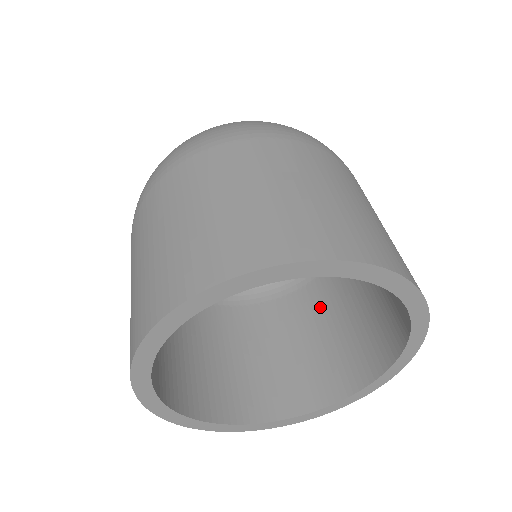
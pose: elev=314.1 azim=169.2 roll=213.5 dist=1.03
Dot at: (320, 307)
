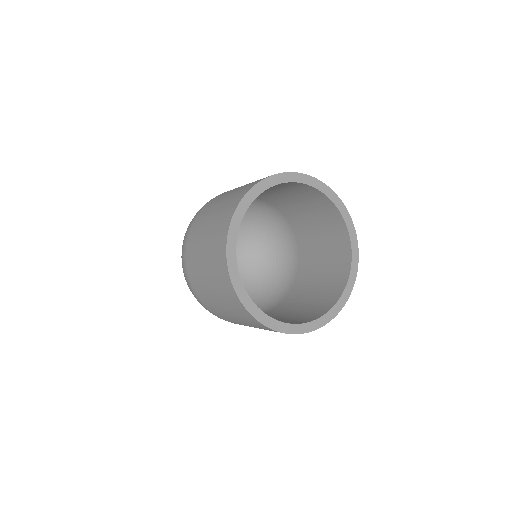
Dot at: (276, 314)
